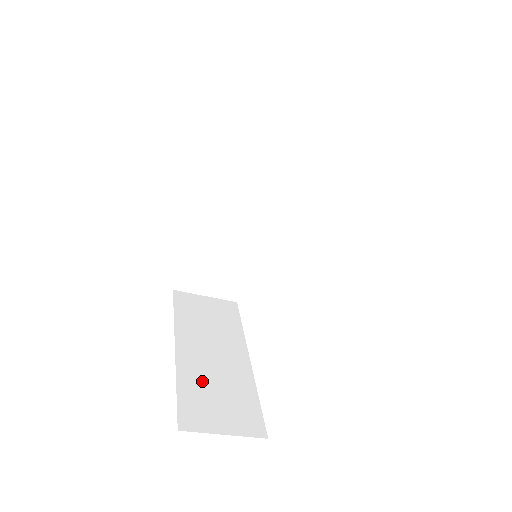
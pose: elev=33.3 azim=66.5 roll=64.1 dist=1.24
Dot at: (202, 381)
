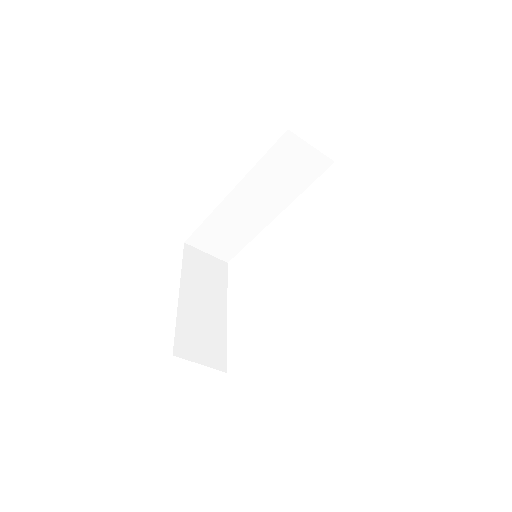
Dot at: (193, 323)
